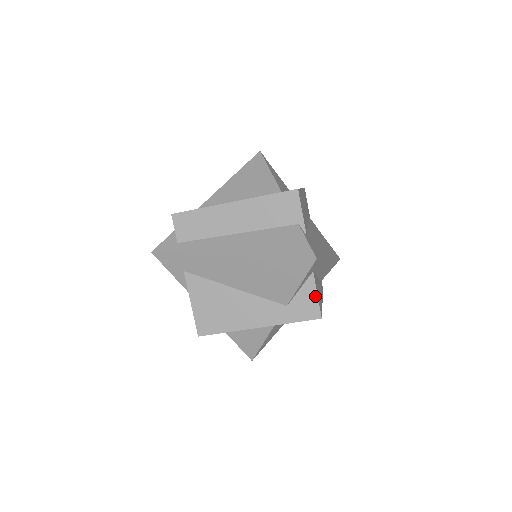
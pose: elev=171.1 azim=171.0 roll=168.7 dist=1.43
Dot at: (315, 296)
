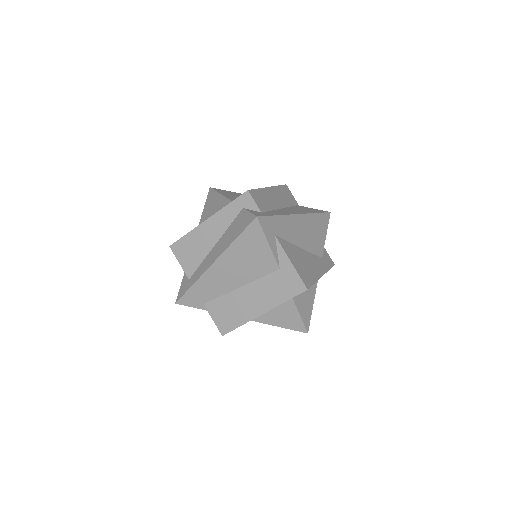
Dot at: (325, 250)
